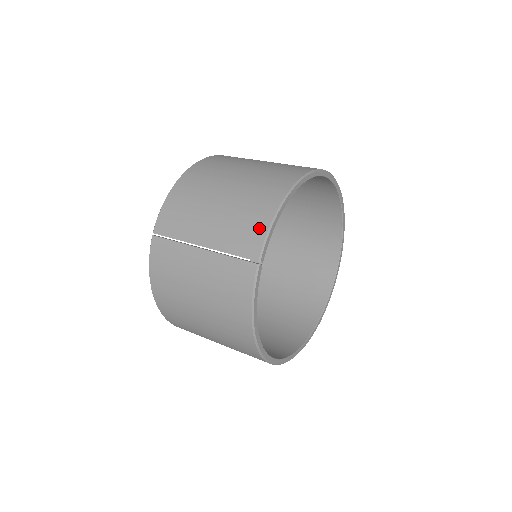
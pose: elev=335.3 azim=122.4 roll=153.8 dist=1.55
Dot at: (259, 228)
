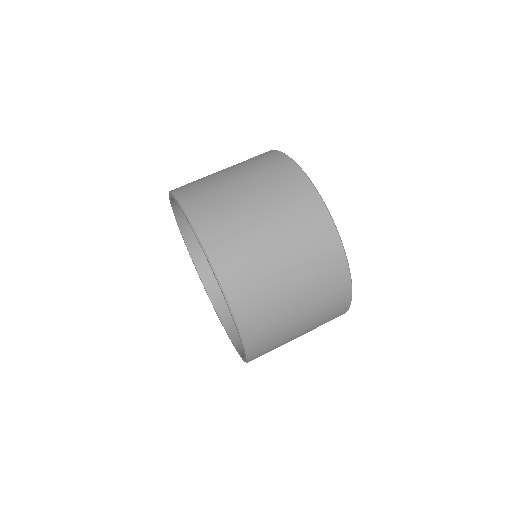
Dot at: (341, 270)
